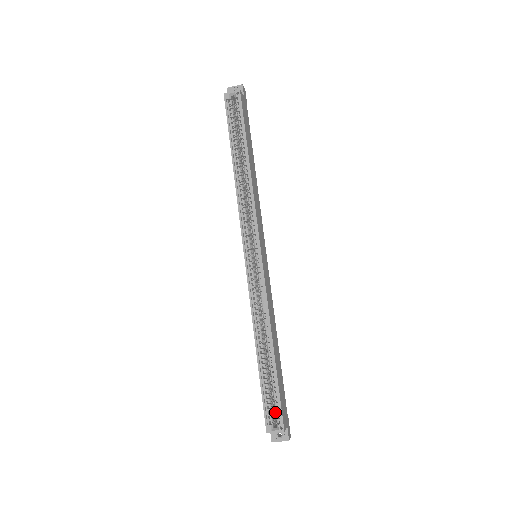
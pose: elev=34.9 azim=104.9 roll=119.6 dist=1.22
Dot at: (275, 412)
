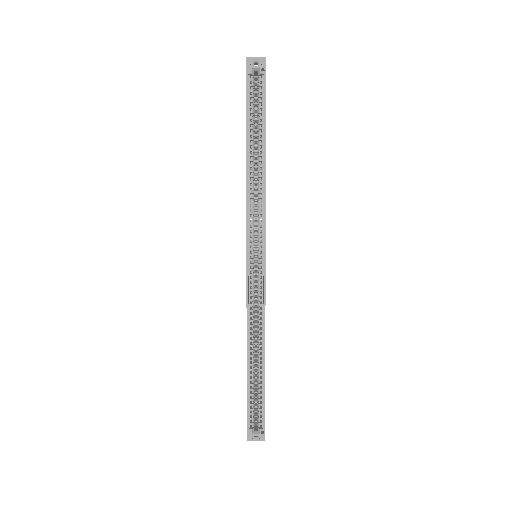
Dot at: (257, 416)
